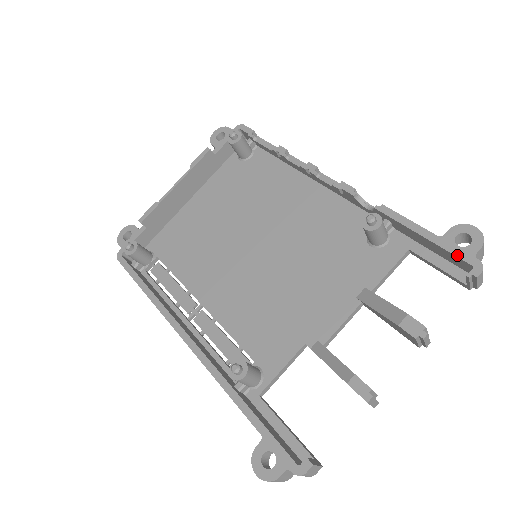
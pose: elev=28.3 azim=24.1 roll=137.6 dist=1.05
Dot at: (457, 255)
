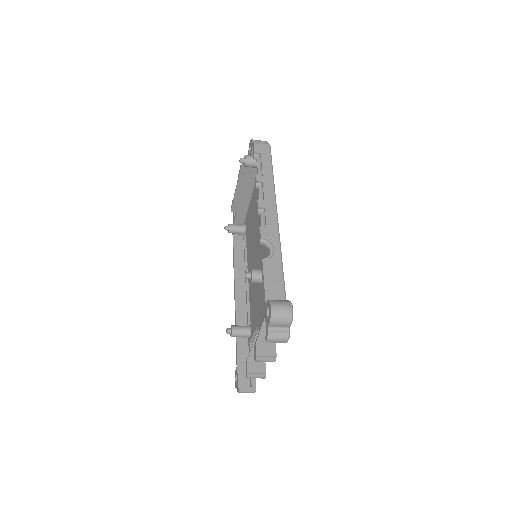
Dot at: (265, 321)
